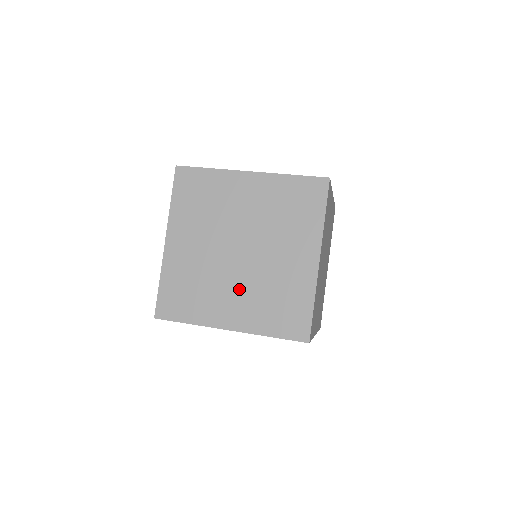
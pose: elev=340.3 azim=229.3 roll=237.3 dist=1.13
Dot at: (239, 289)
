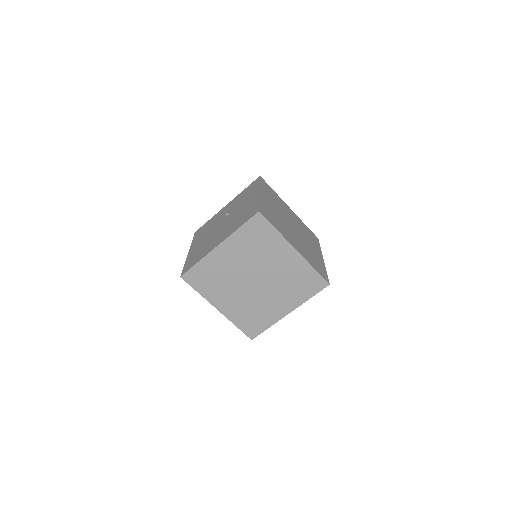
Dot at: (239, 297)
